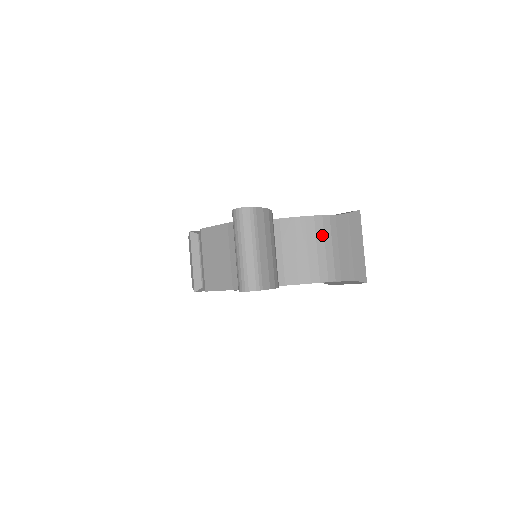
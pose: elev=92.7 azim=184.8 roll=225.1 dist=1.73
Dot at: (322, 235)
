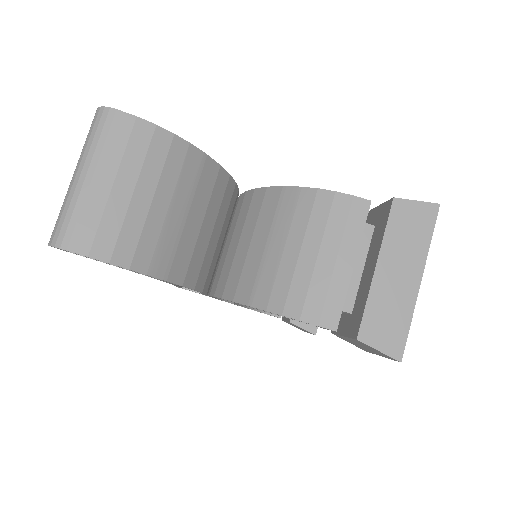
Dot at: (321, 228)
